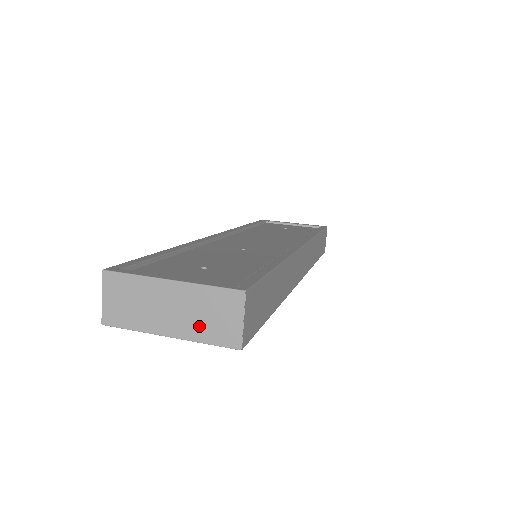
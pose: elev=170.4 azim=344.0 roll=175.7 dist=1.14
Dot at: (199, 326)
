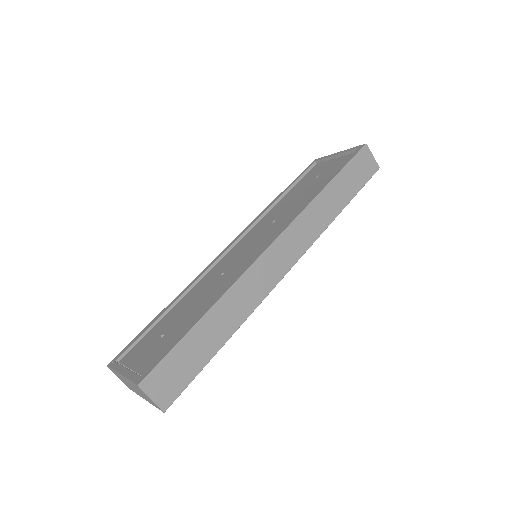
Dot at: (145, 398)
